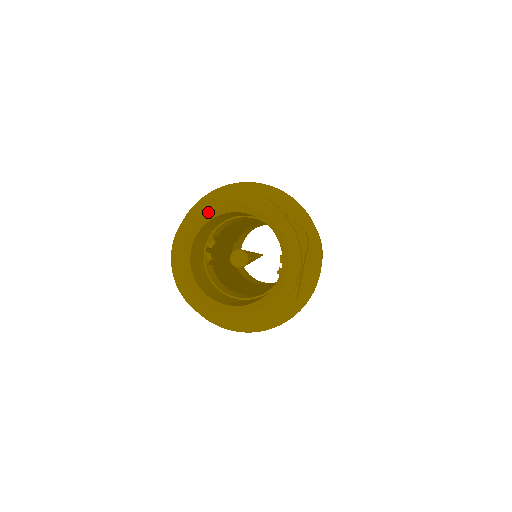
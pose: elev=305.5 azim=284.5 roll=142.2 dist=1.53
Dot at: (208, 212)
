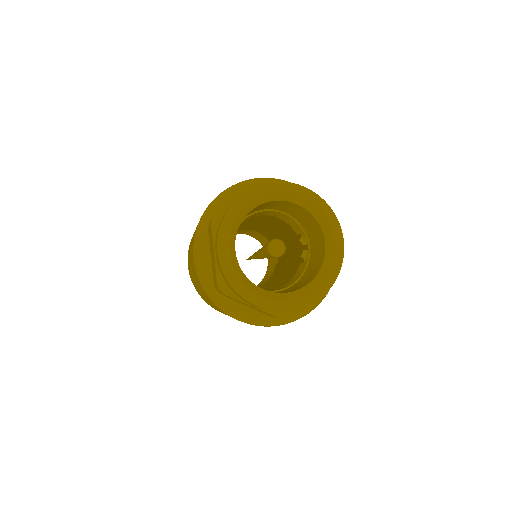
Dot at: (243, 208)
